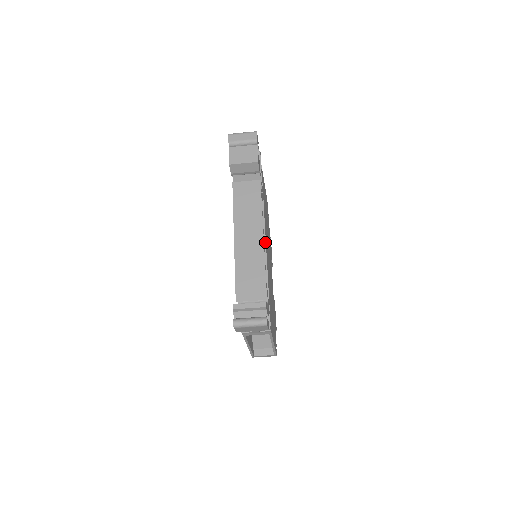
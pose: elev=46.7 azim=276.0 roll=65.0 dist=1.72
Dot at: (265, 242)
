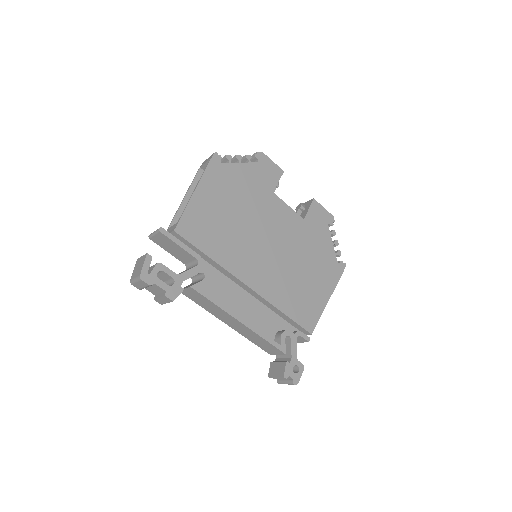
Dot at: (248, 287)
